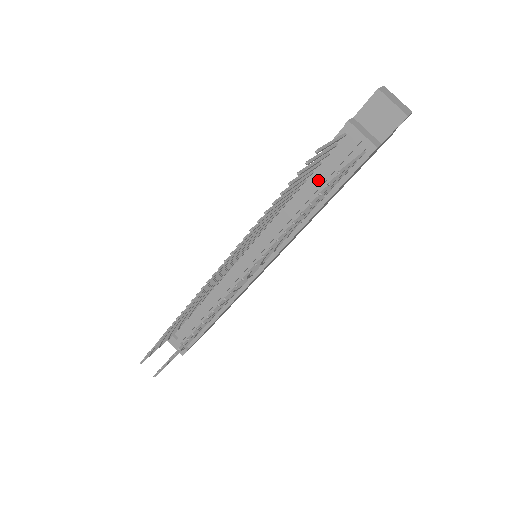
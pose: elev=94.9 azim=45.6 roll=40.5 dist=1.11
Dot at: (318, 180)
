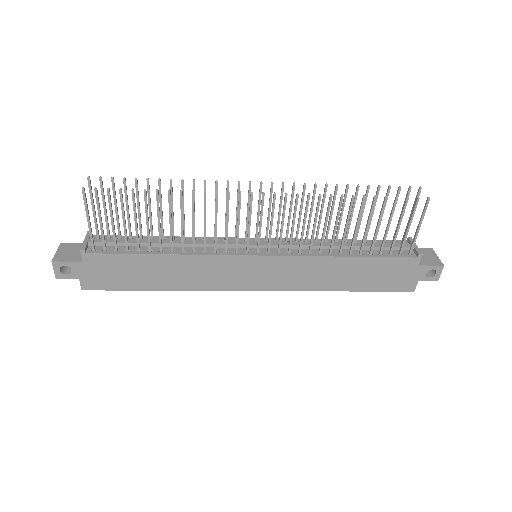
Dot at: (367, 243)
